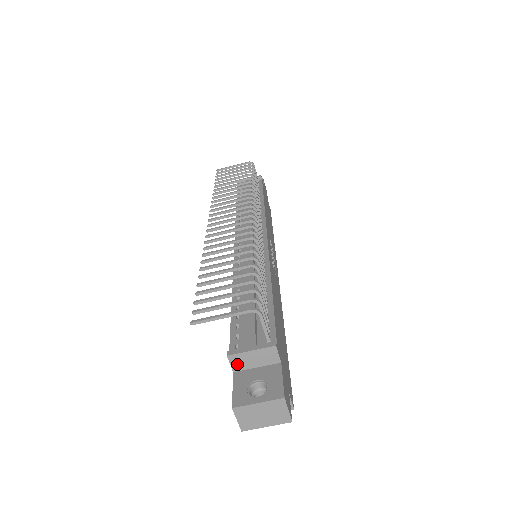
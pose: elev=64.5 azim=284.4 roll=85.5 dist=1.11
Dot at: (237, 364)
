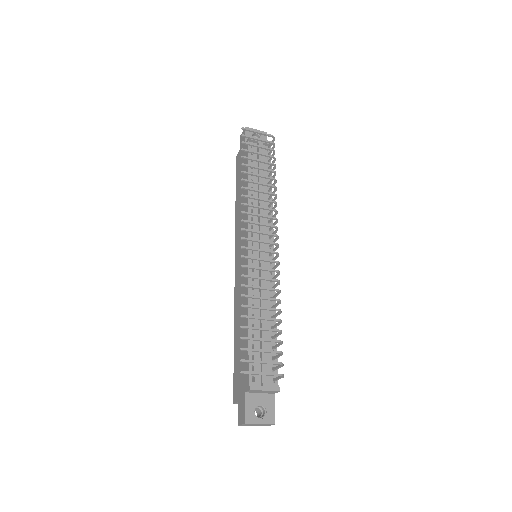
Dot at: (251, 391)
